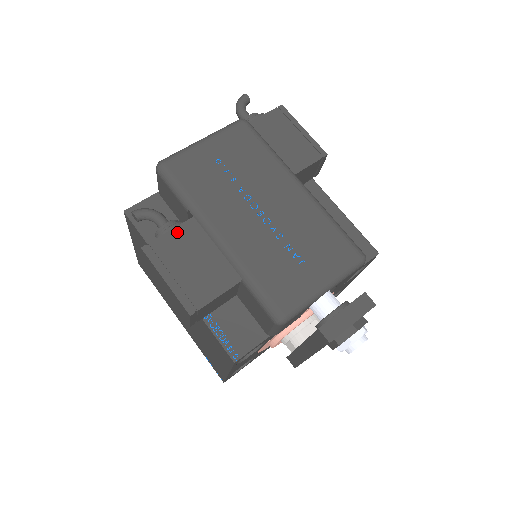
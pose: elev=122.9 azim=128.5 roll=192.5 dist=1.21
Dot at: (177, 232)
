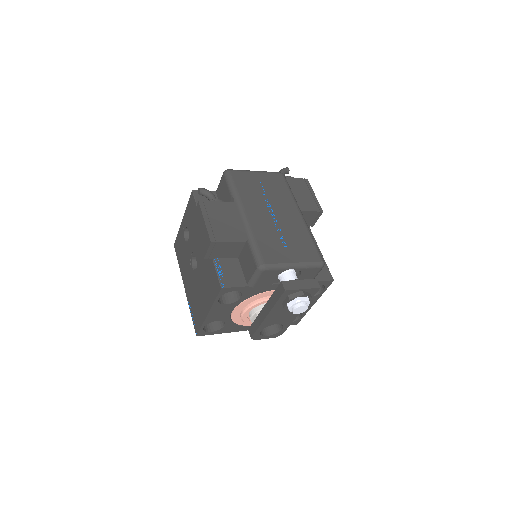
Dot at: (222, 204)
